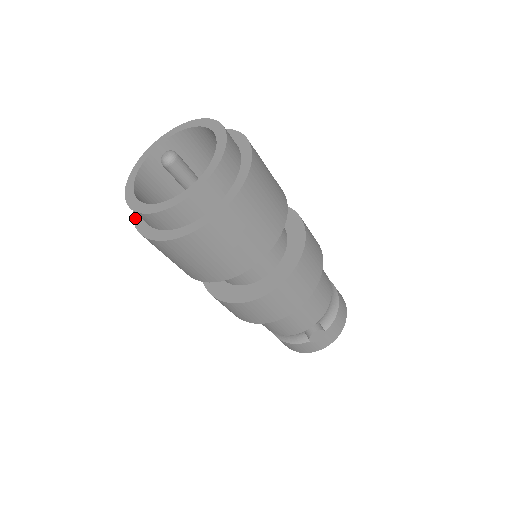
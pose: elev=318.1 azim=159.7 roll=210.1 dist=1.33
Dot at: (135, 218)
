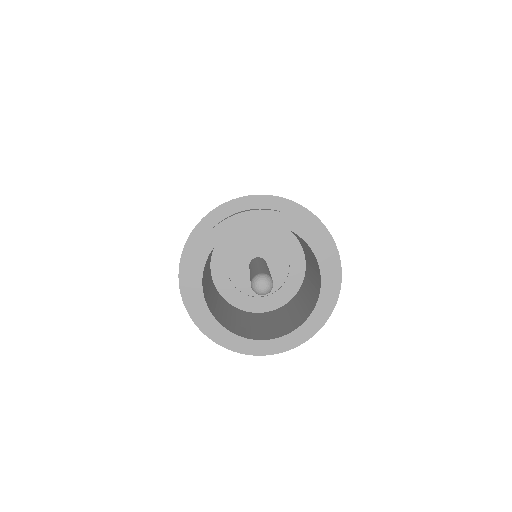
Dot at: (214, 338)
